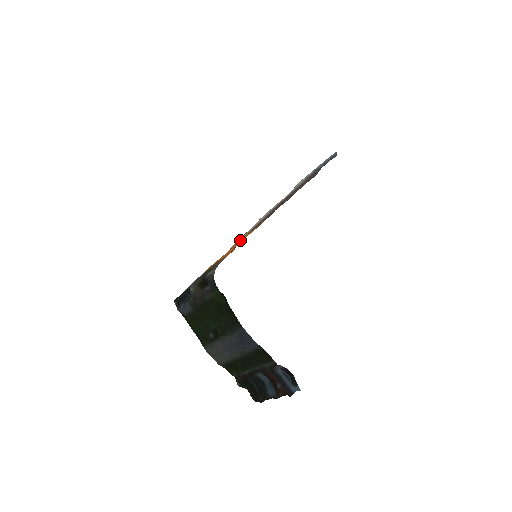
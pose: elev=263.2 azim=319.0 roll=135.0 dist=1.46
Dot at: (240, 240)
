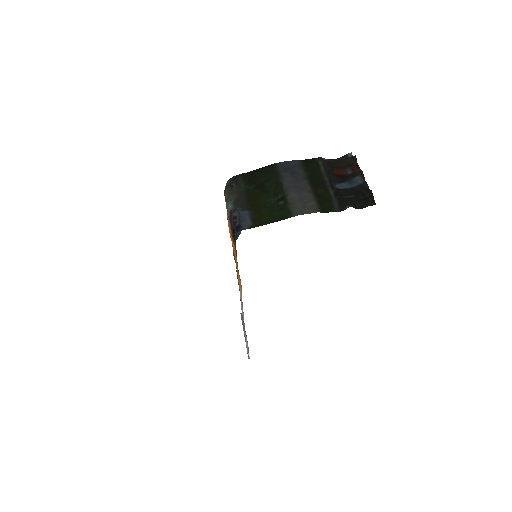
Dot at: occluded
